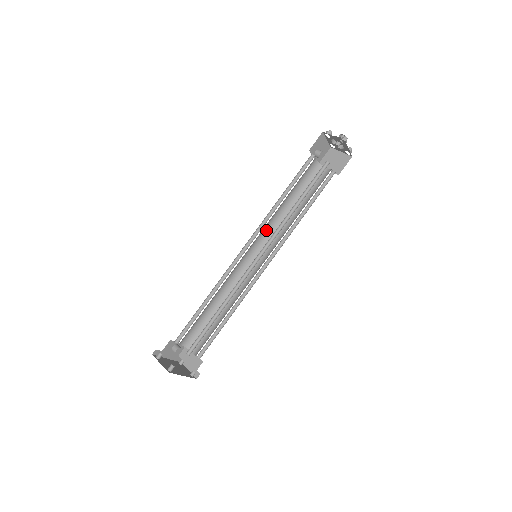
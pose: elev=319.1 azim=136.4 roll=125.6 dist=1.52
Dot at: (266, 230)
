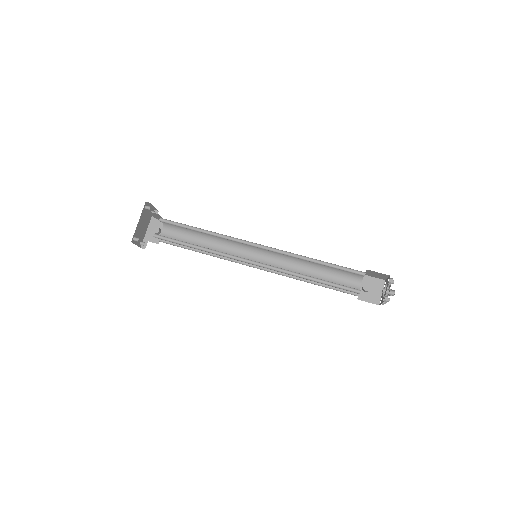
Dot at: (280, 266)
